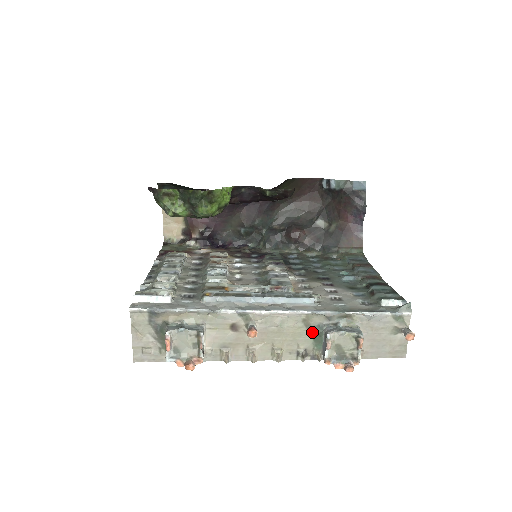
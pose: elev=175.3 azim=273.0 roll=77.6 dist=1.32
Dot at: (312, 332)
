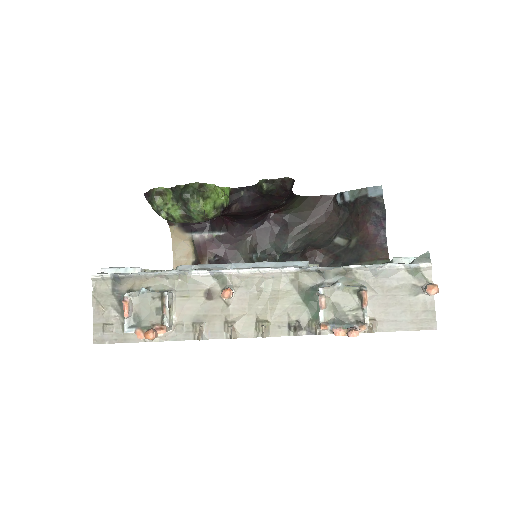
Dot at: (304, 296)
